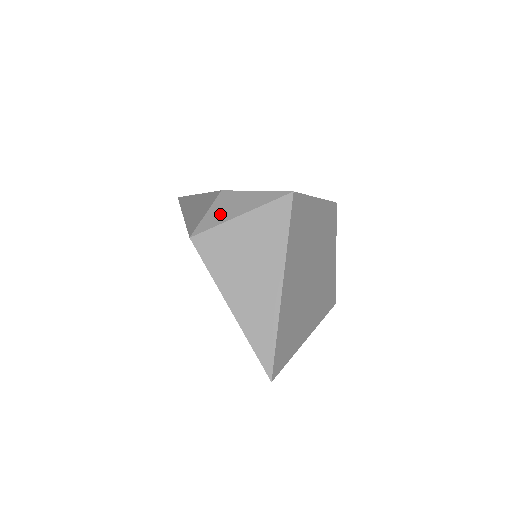
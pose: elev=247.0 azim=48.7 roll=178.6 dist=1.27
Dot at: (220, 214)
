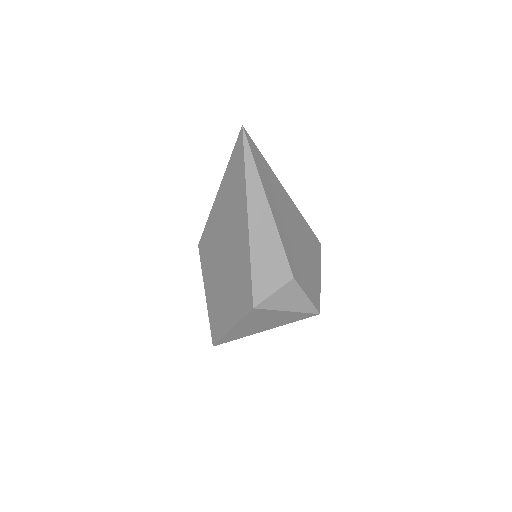
Dot at: (280, 302)
